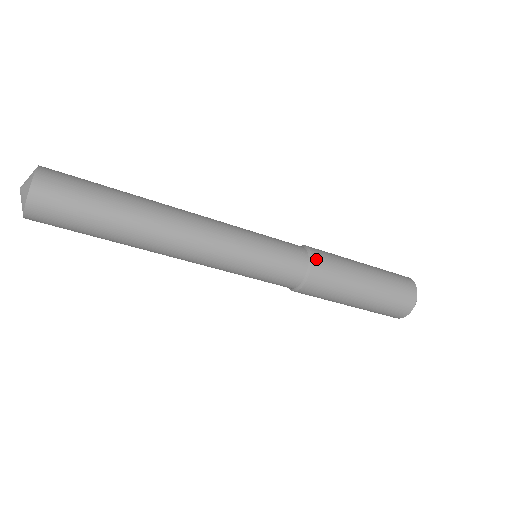
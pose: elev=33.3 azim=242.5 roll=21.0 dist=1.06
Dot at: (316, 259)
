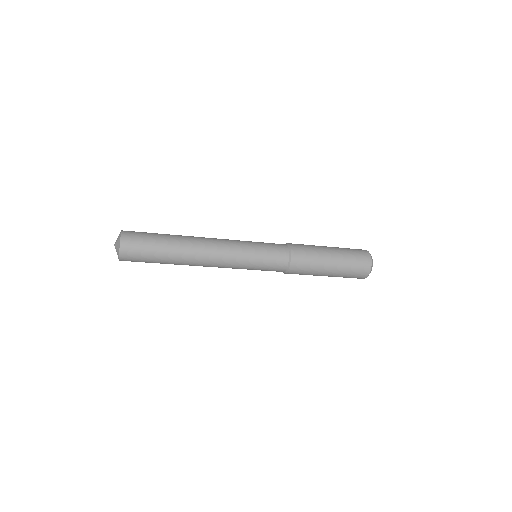
Dot at: (294, 258)
